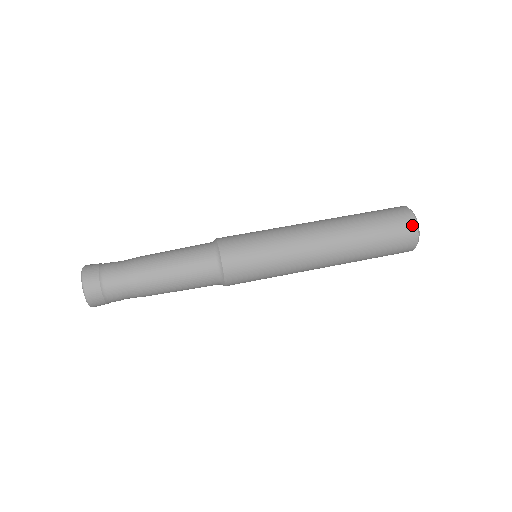
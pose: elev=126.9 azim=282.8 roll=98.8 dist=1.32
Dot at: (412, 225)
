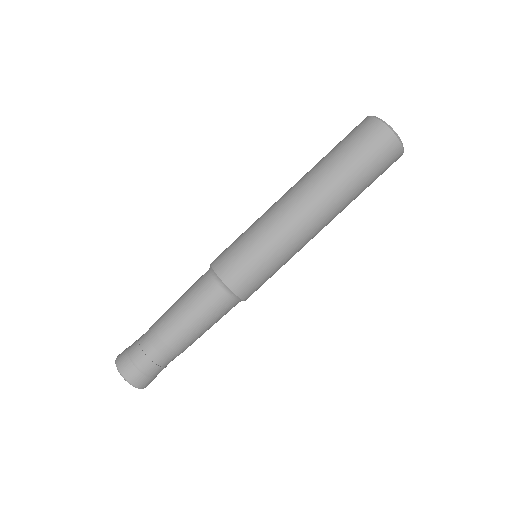
Dot at: (399, 154)
